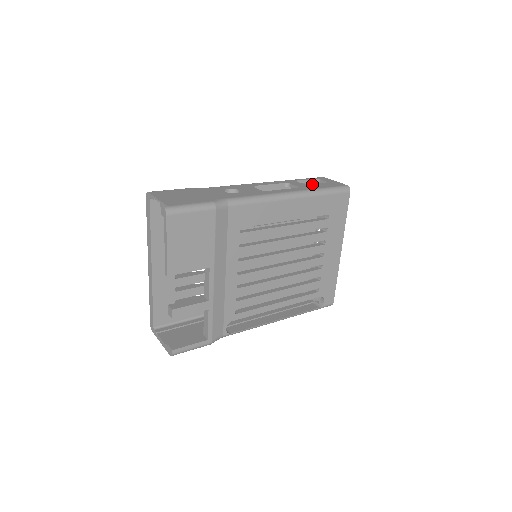
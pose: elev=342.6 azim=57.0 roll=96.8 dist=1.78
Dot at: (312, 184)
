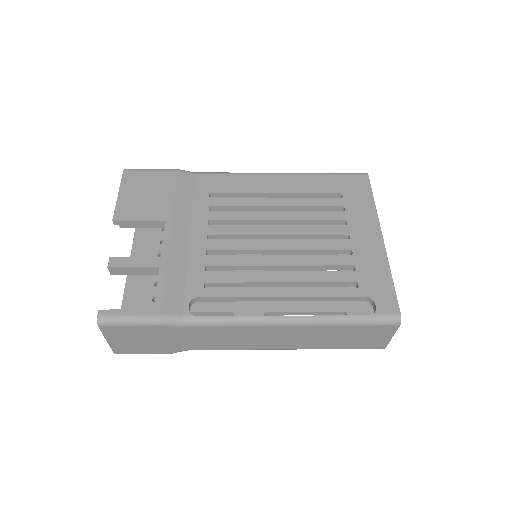
Dot at: occluded
